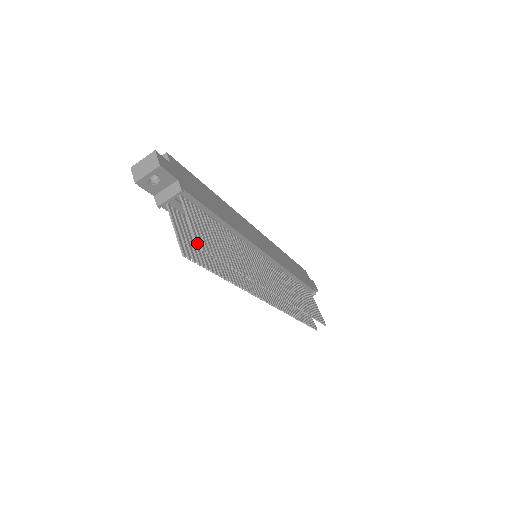
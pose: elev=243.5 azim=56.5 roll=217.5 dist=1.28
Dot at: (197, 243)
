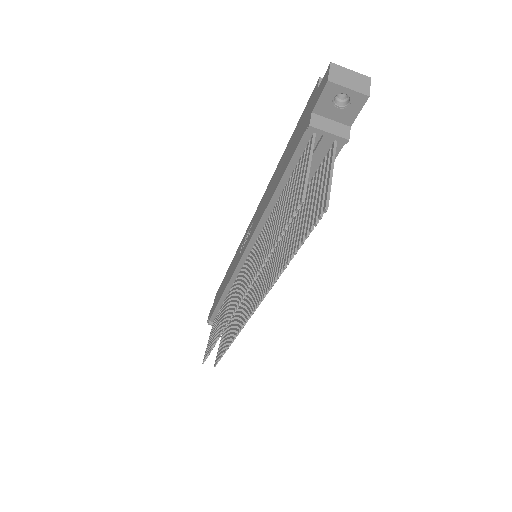
Dot at: occluded
